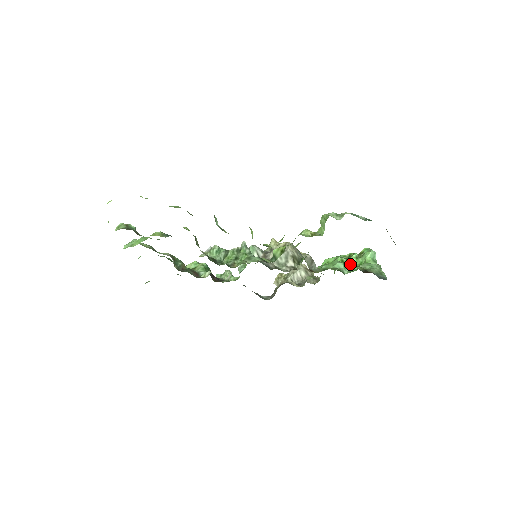
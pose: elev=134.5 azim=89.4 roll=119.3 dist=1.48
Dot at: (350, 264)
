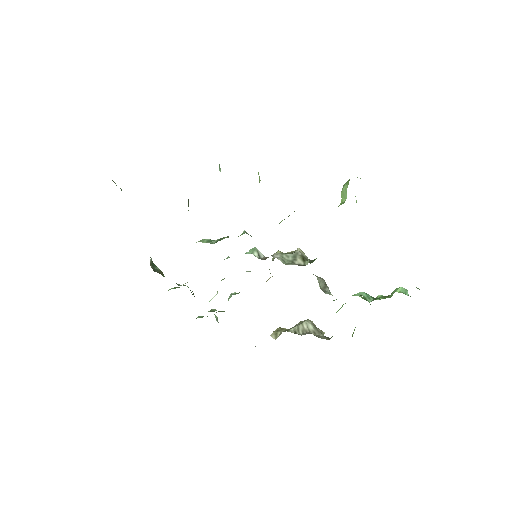
Dot at: occluded
